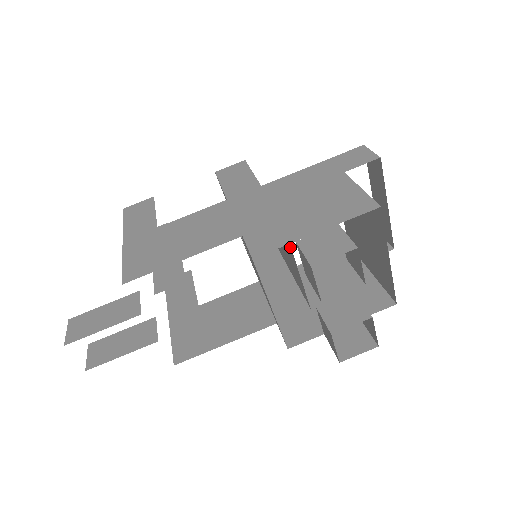
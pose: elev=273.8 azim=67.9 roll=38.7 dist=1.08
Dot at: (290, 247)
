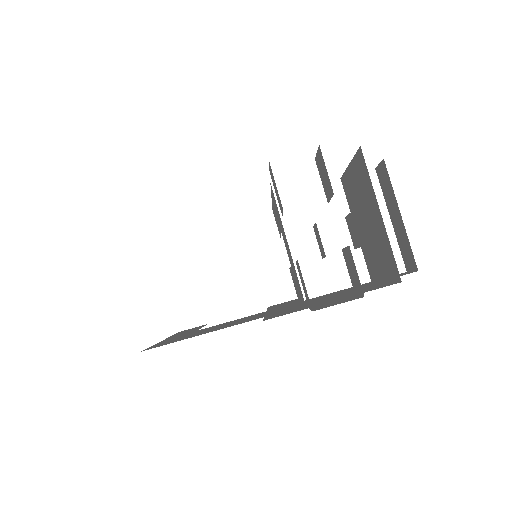
Dot at: (280, 219)
